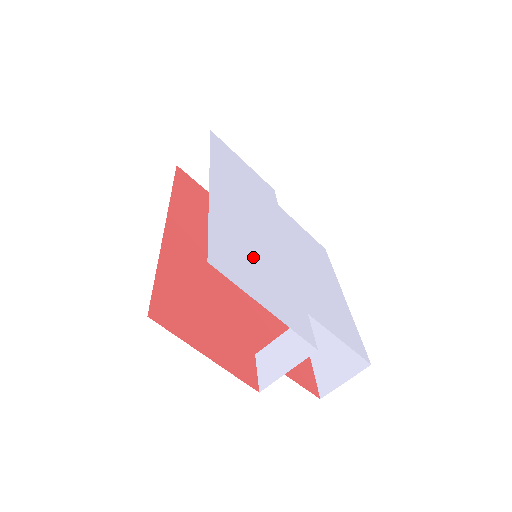
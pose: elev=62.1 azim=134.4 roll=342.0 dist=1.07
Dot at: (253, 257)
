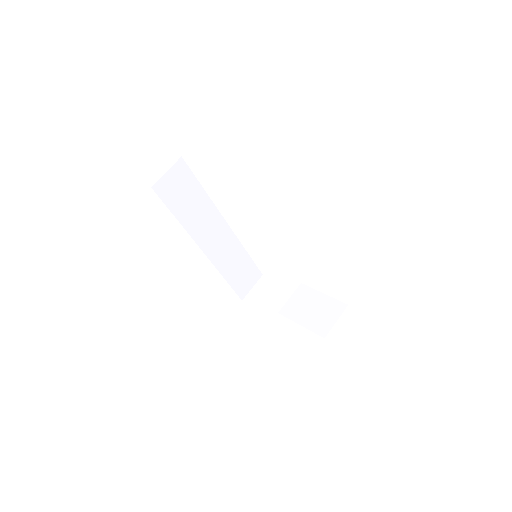
Dot at: occluded
